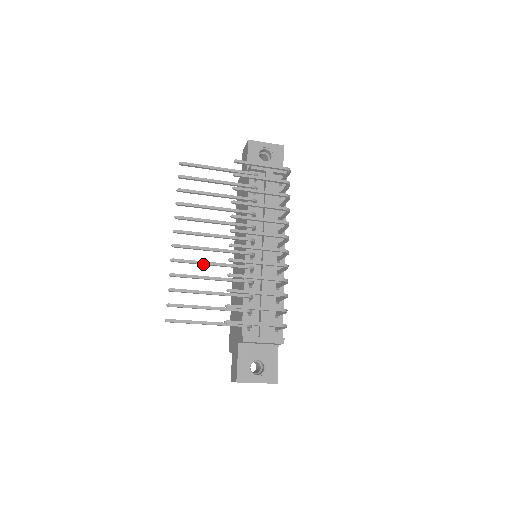
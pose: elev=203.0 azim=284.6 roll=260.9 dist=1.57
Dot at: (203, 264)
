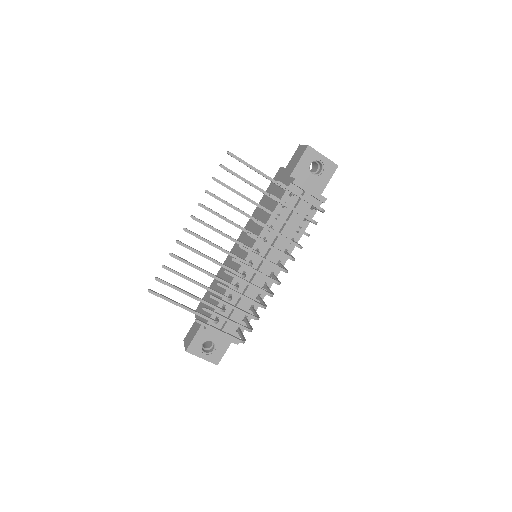
Dot at: (203, 256)
